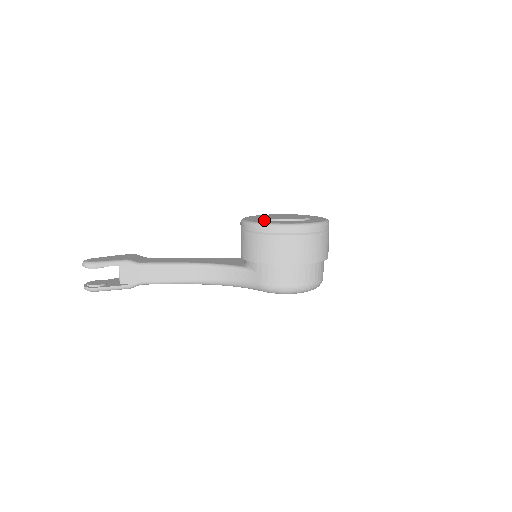
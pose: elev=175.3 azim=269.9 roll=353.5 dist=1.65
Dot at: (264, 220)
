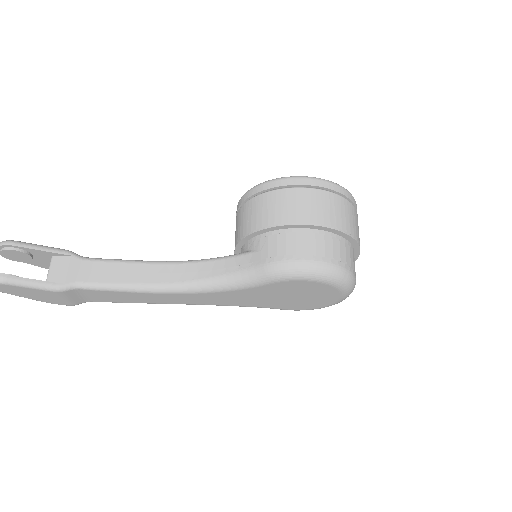
Dot at: occluded
